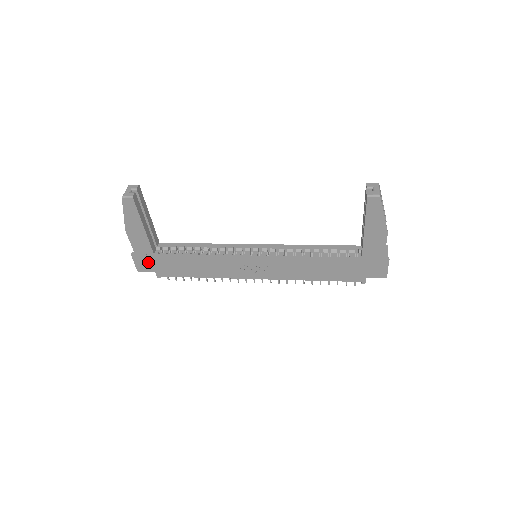
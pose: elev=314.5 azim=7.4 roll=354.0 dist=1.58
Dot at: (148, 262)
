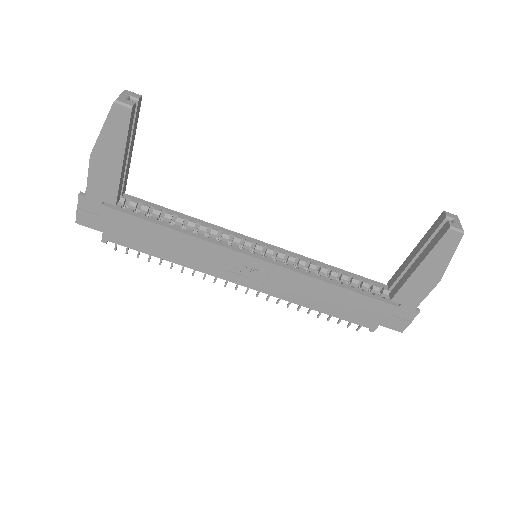
Dot at: (100, 214)
